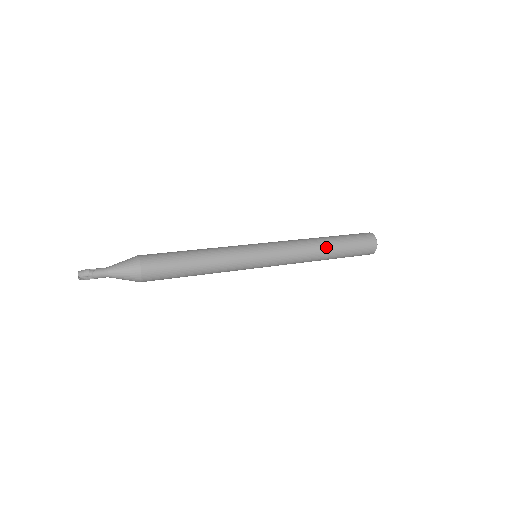
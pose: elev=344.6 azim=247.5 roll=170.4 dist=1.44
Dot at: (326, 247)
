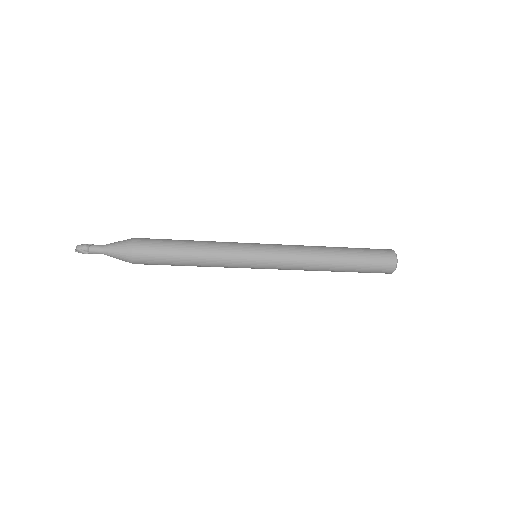
Dot at: (334, 255)
